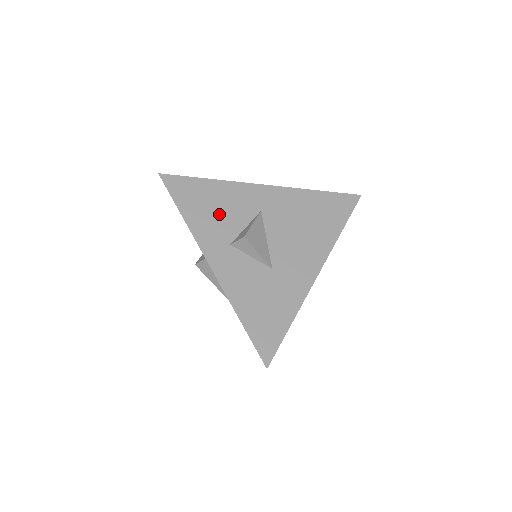
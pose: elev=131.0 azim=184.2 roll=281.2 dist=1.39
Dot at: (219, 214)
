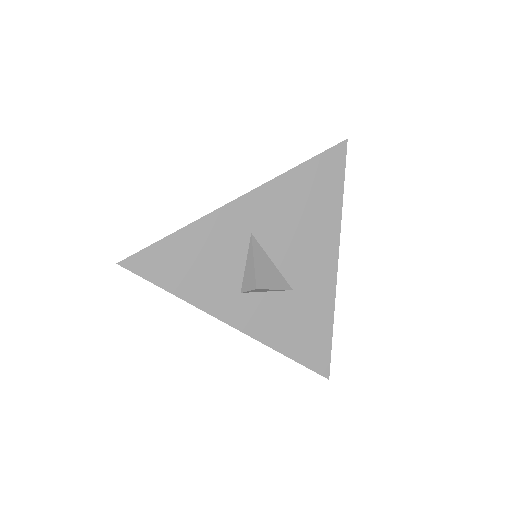
Dot at: (211, 267)
